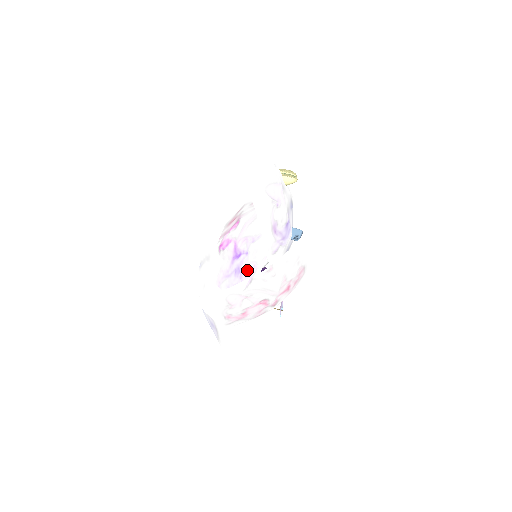
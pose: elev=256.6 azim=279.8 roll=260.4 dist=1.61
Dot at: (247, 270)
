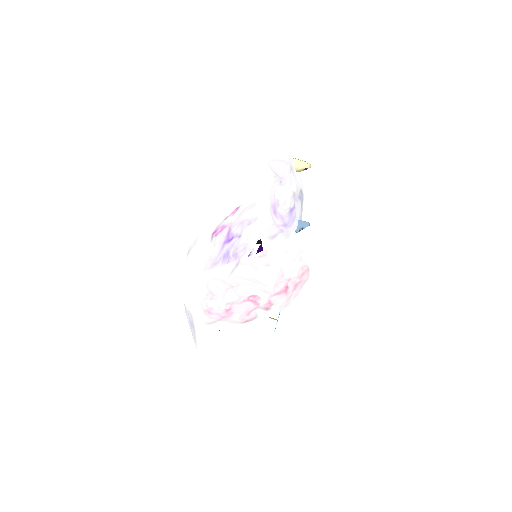
Dot at: (236, 252)
